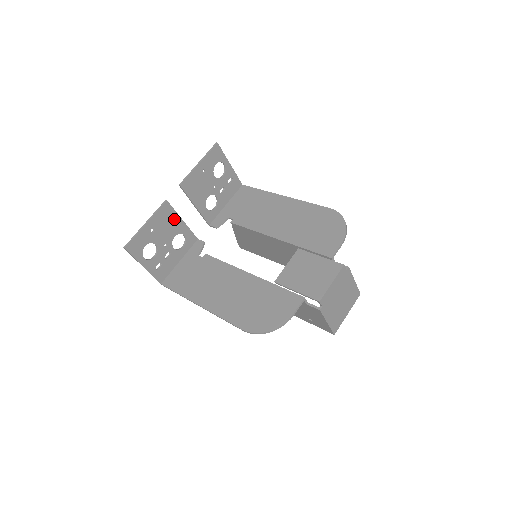
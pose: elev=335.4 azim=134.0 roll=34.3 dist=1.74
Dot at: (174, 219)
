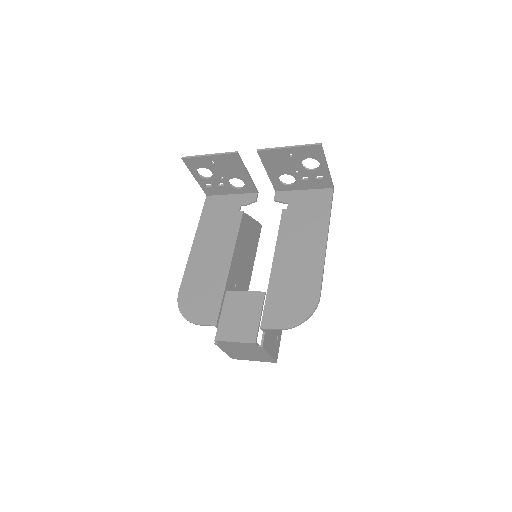
Dot at: (239, 168)
